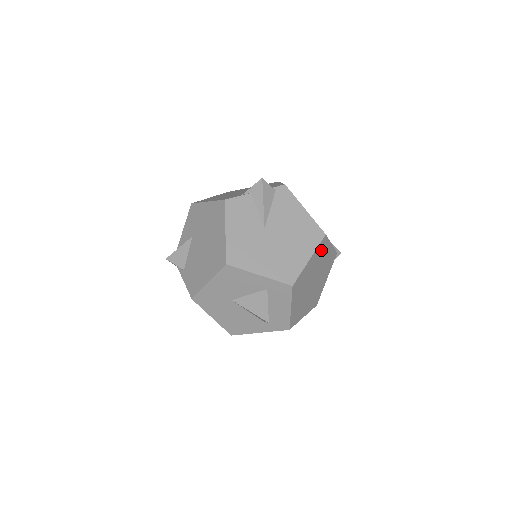
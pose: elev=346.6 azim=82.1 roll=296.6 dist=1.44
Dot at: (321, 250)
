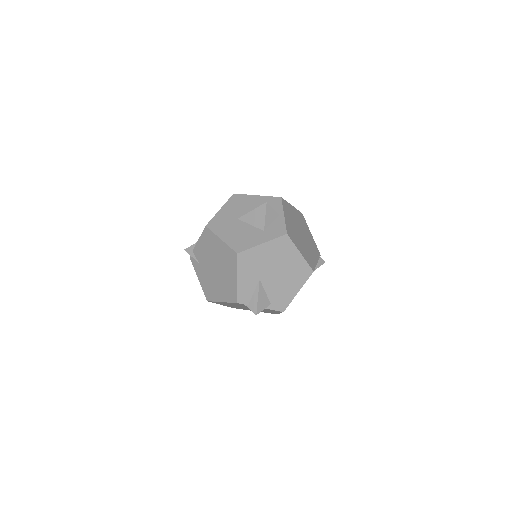
Dot at: (301, 219)
